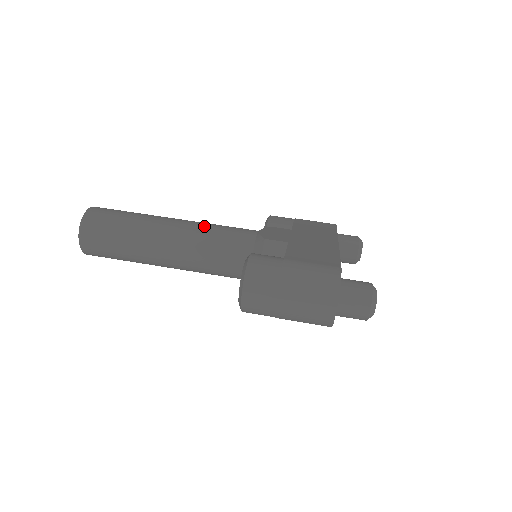
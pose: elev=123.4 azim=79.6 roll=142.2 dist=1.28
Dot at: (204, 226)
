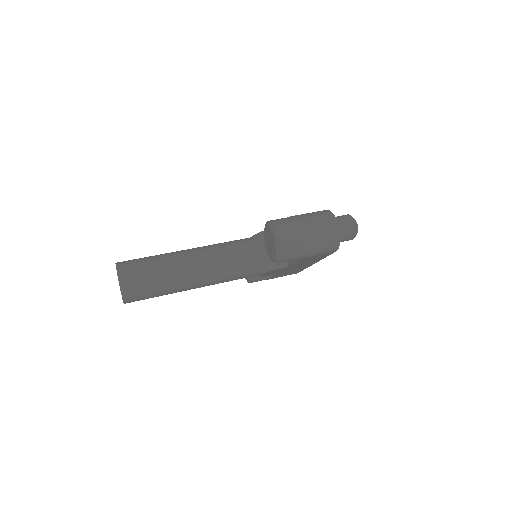
Dot at: (213, 244)
